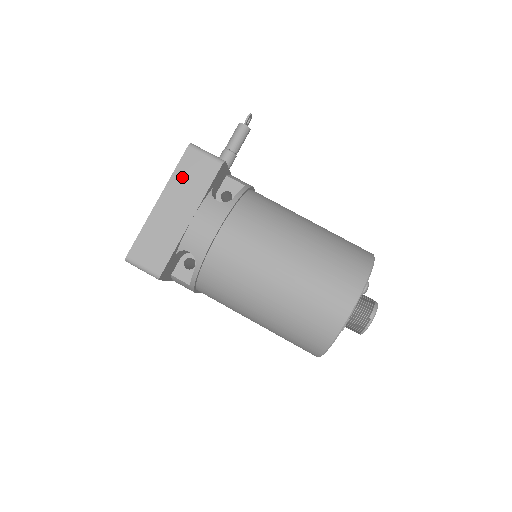
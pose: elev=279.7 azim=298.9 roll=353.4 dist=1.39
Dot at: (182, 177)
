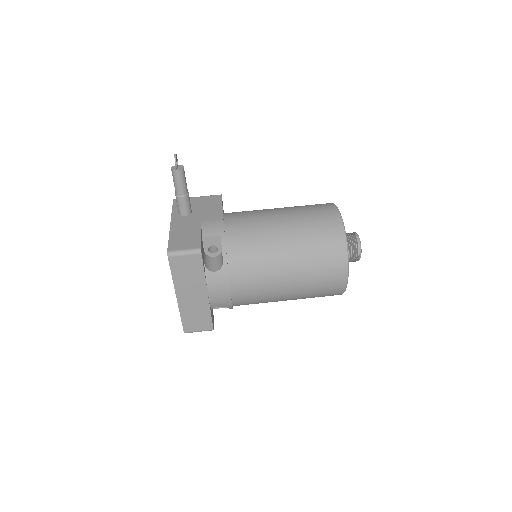
Dot at: (180, 276)
